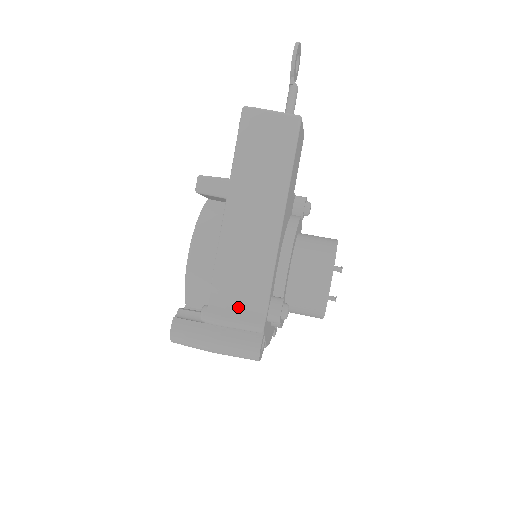
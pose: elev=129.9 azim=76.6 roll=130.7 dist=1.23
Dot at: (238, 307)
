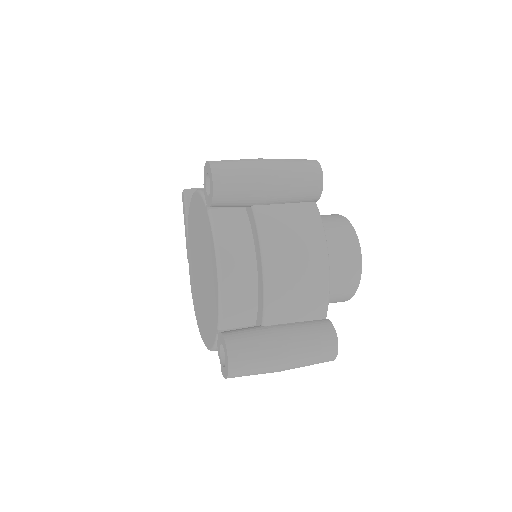
Dot at: occluded
